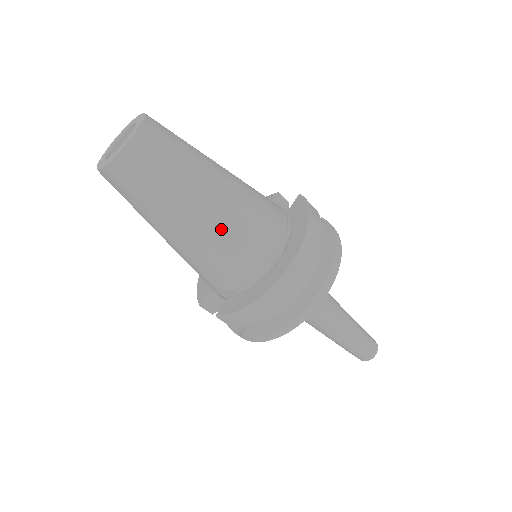
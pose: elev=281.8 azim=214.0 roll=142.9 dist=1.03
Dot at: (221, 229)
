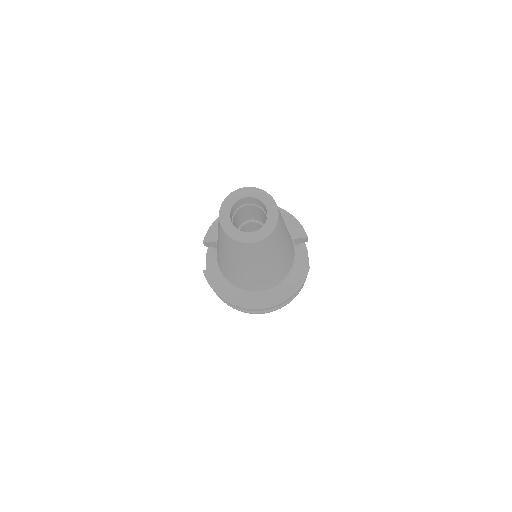
Dot at: (246, 277)
